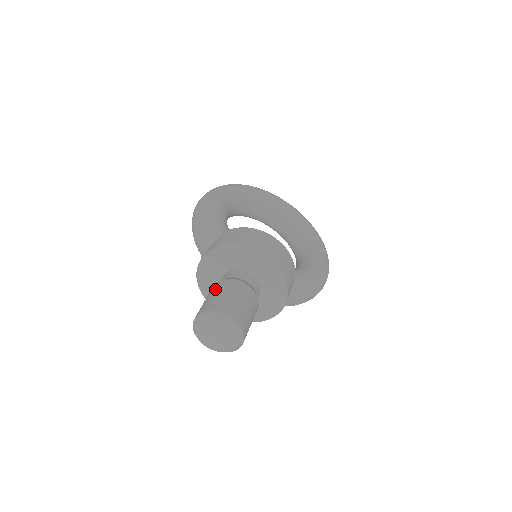
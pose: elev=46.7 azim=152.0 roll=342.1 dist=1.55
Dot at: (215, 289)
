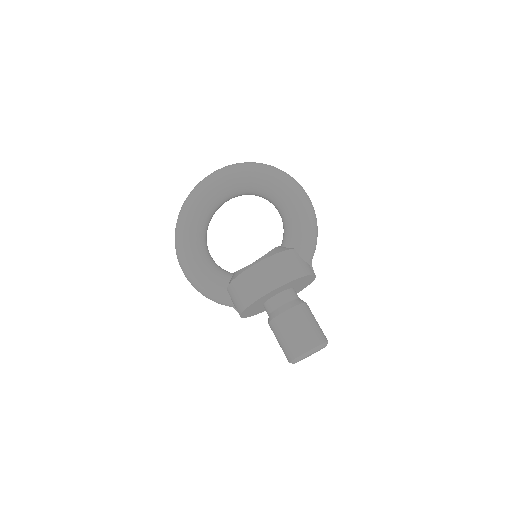
Dot at: occluded
